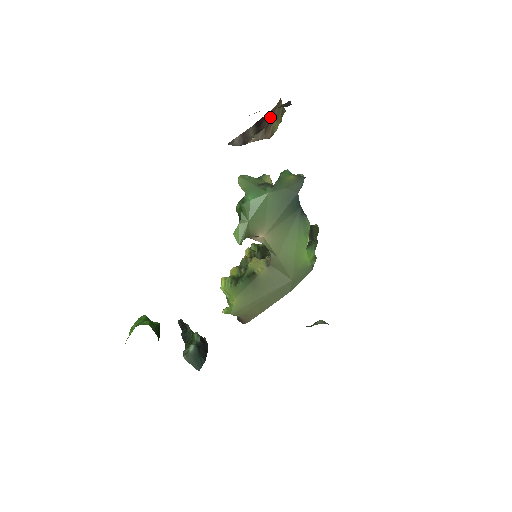
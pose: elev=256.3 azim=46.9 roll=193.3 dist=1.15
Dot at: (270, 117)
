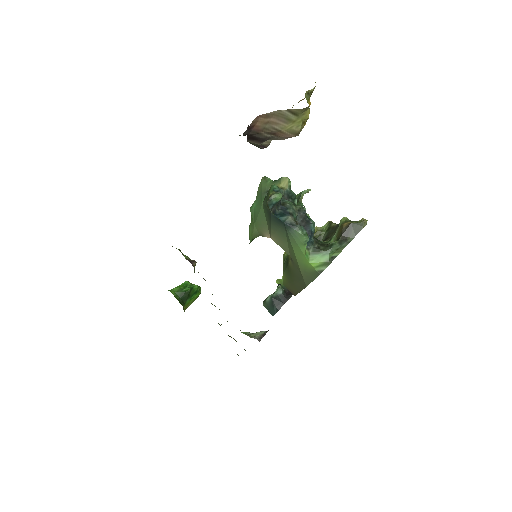
Dot at: (265, 129)
